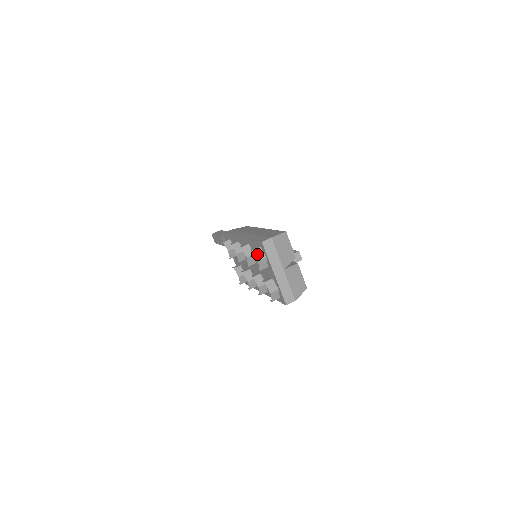
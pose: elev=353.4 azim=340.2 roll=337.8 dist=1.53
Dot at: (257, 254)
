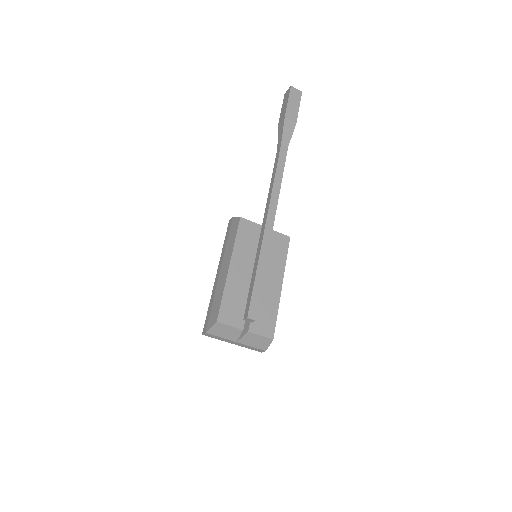
Dot at: occluded
